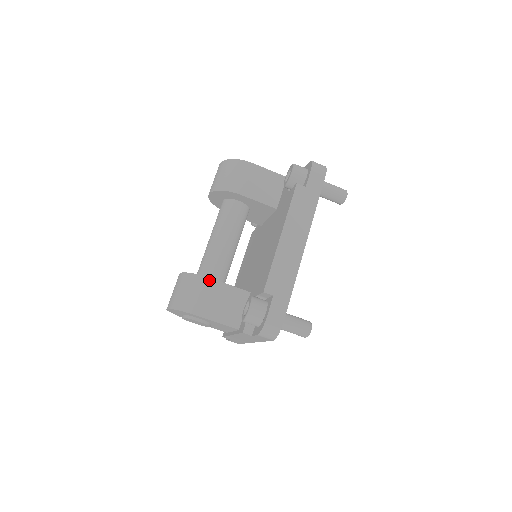
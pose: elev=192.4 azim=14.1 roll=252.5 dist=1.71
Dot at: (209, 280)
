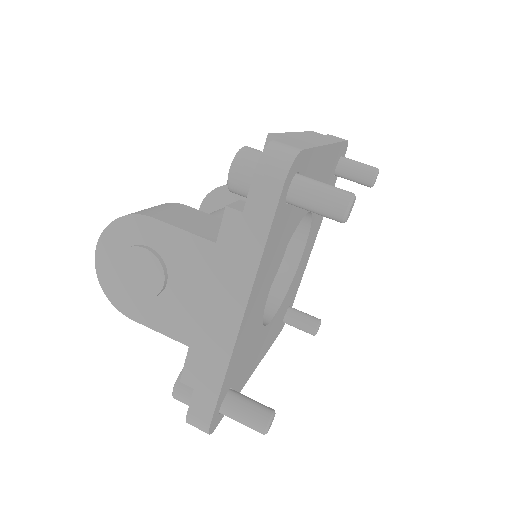
Dot at: (180, 205)
